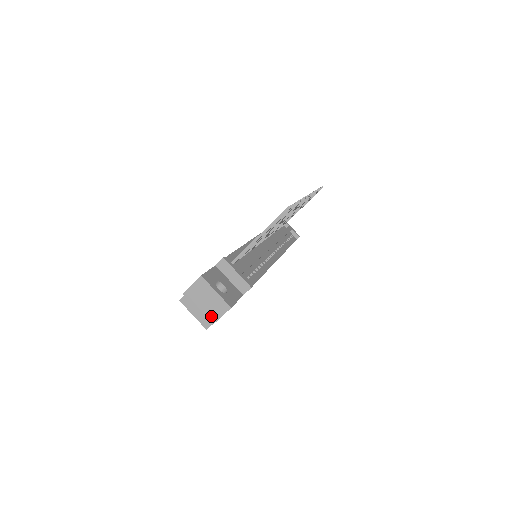
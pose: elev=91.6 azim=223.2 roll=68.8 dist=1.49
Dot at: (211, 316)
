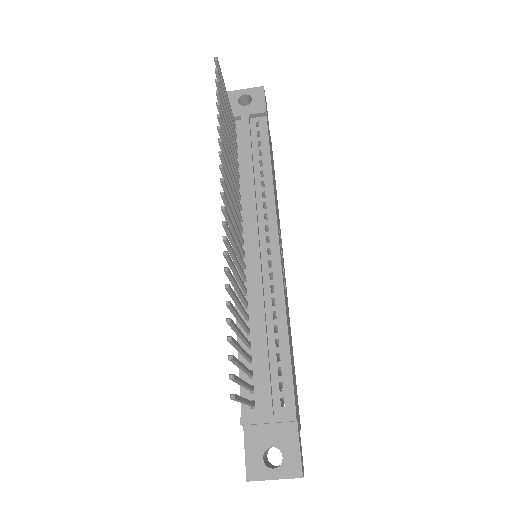
Dot at: occluded
